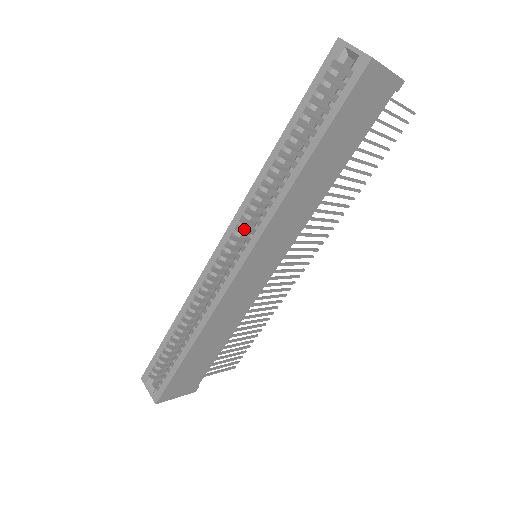
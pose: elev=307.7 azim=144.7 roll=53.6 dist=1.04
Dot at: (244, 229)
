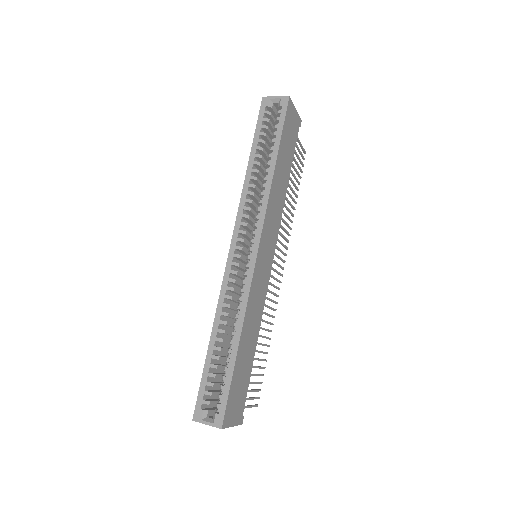
Dot at: occluded
